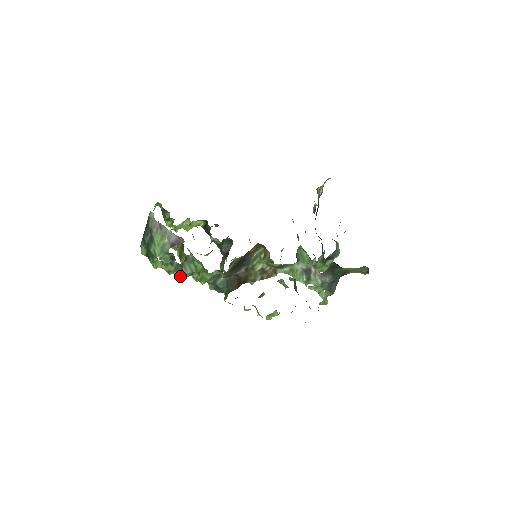
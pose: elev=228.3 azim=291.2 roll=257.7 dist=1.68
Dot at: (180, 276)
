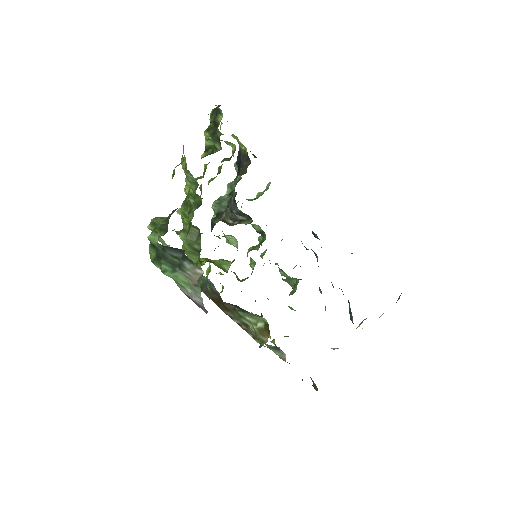
Dot at: occluded
